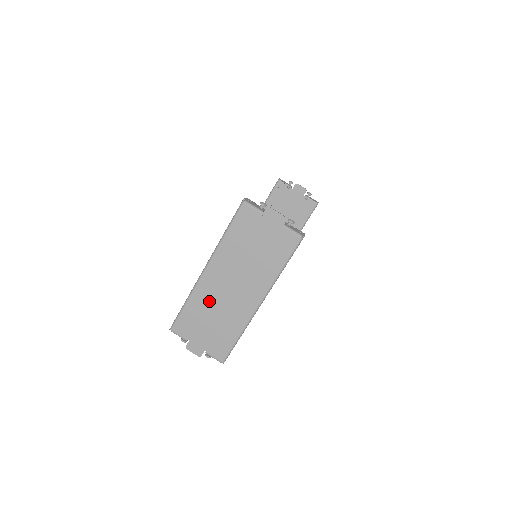
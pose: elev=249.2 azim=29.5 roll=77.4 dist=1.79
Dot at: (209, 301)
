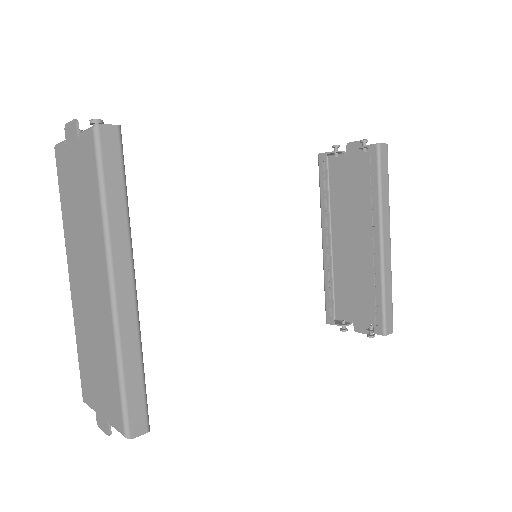
Dot at: (84, 325)
